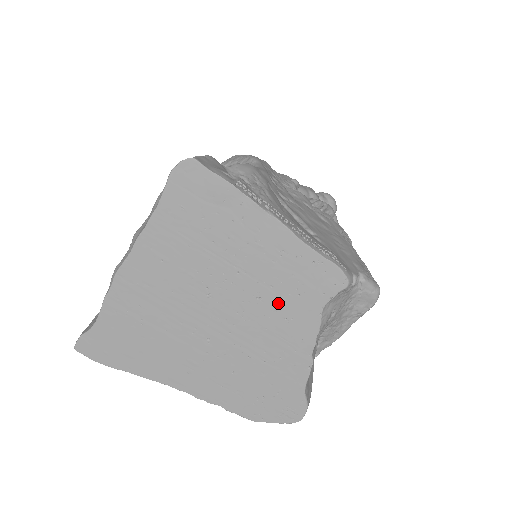
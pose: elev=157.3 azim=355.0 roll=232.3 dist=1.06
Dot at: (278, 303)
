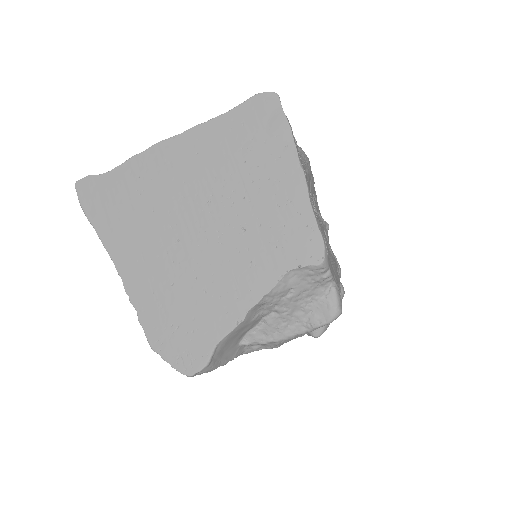
Dot at: (255, 243)
